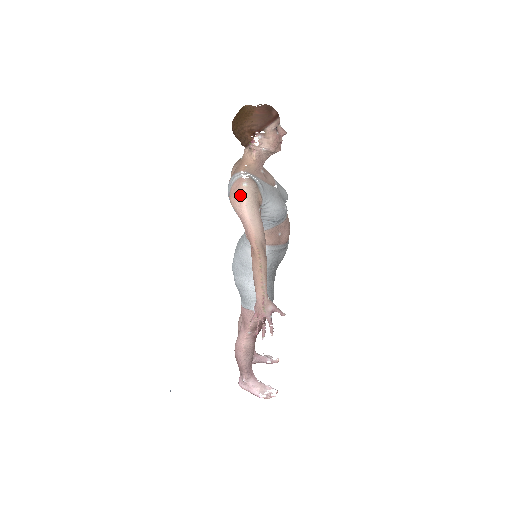
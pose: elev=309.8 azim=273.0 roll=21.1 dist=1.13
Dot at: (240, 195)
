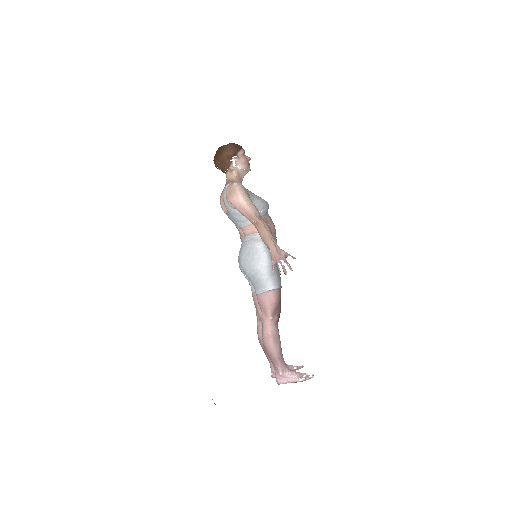
Dot at: (235, 191)
